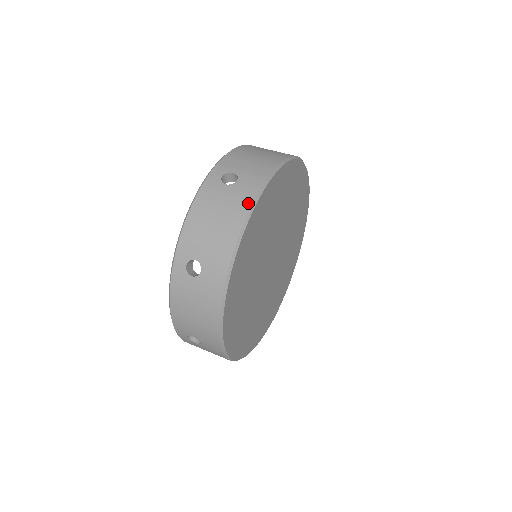
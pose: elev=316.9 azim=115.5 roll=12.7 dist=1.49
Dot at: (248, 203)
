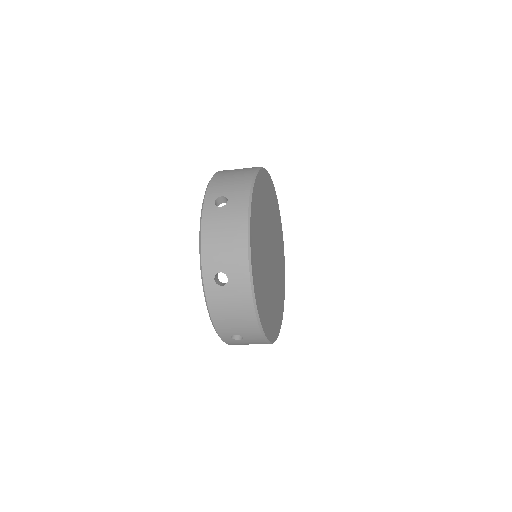
Dot at: (254, 169)
